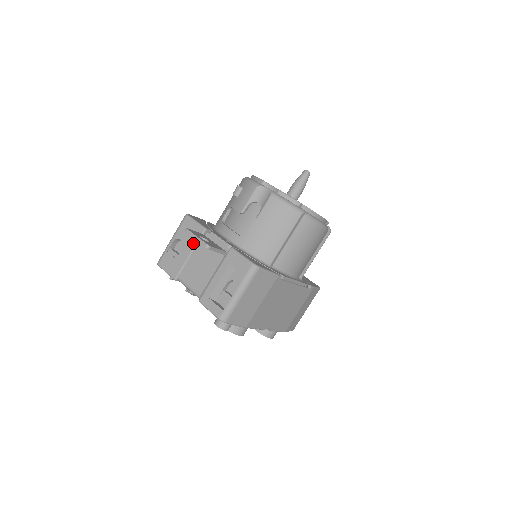
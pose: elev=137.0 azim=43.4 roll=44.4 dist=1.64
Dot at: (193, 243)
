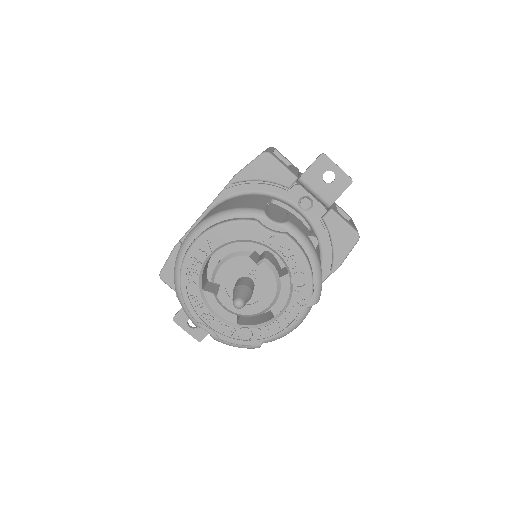
Dot at: occluded
